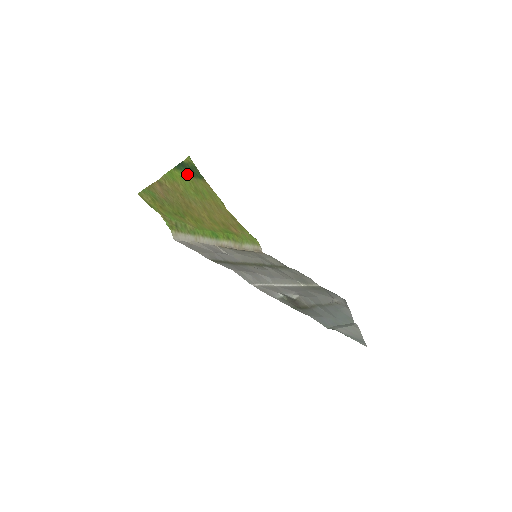
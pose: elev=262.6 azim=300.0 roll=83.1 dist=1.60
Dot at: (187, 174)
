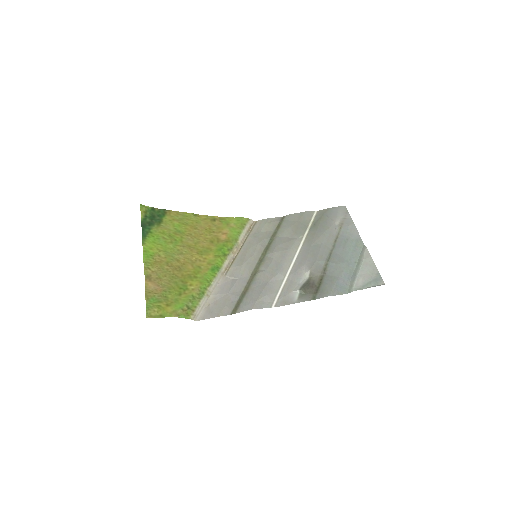
Dot at: (154, 230)
